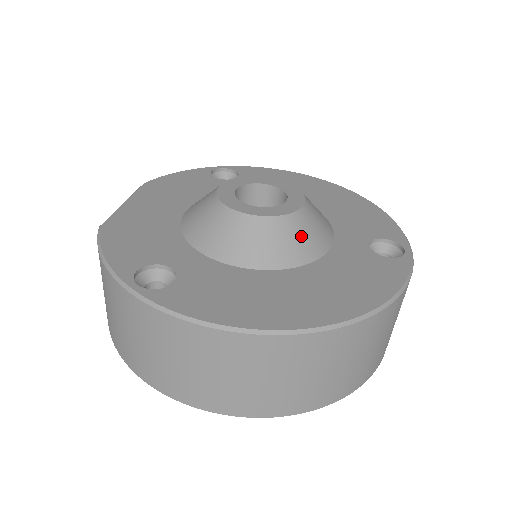
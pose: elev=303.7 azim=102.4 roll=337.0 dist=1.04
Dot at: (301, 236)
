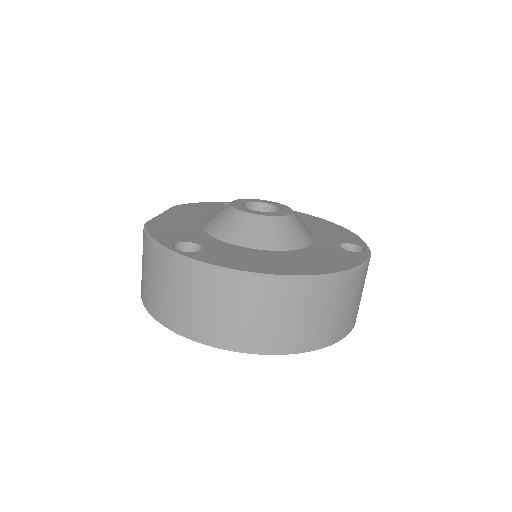
Dot at: (290, 231)
